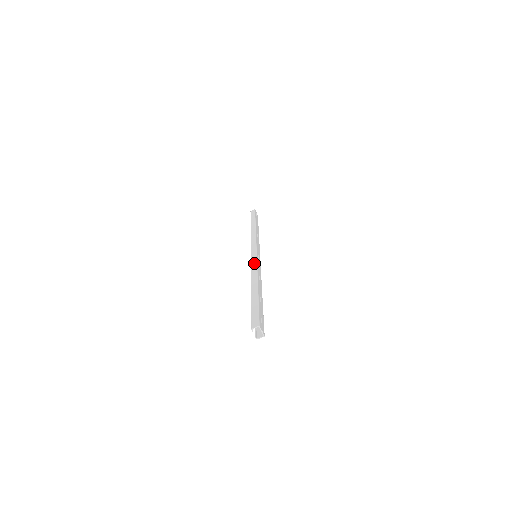
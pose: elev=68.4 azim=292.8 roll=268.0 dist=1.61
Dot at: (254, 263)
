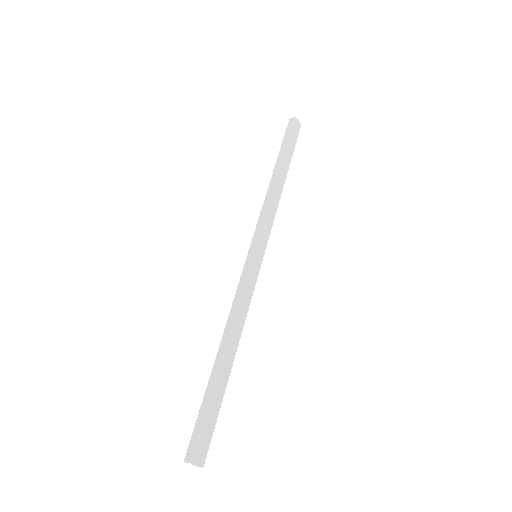
Dot at: (240, 287)
